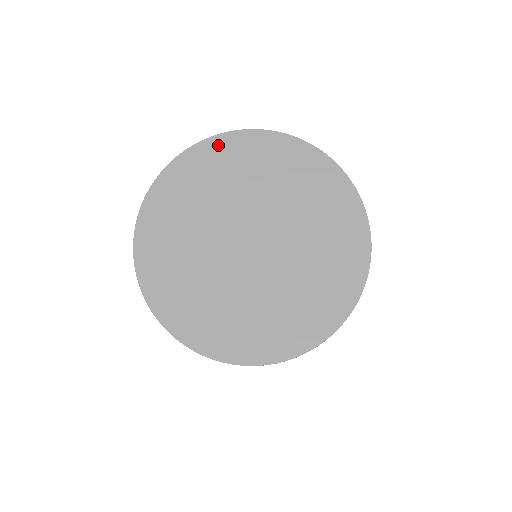
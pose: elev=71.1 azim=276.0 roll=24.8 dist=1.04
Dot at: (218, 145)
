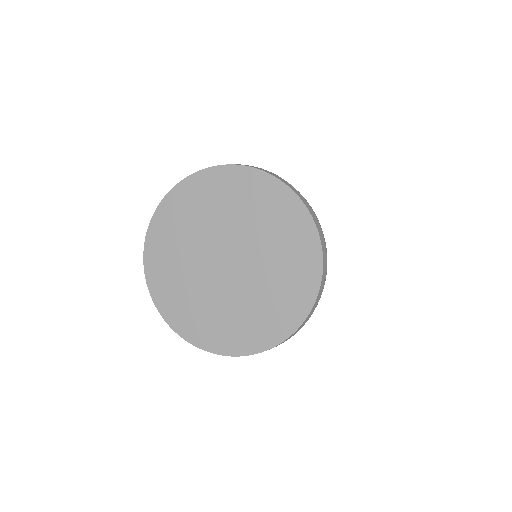
Dot at: (160, 218)
